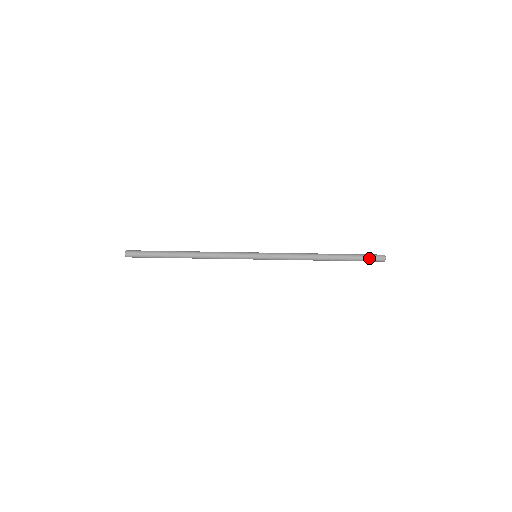
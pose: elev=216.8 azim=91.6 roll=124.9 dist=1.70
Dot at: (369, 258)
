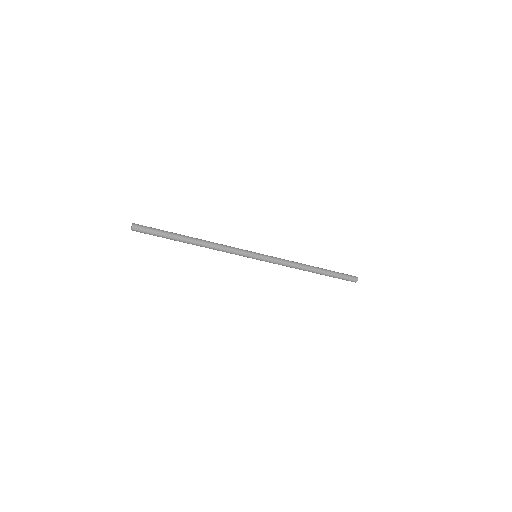
Dot at: (346, 278)
